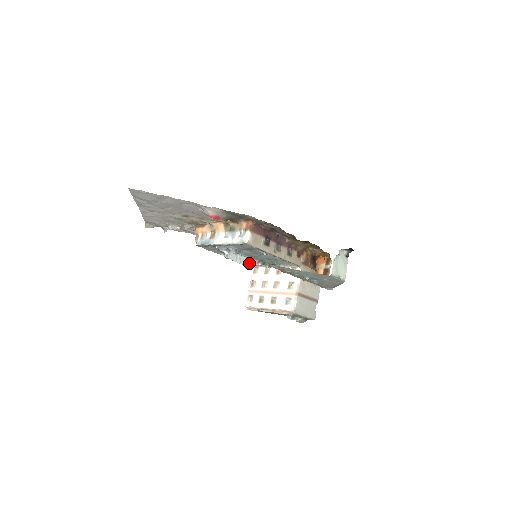
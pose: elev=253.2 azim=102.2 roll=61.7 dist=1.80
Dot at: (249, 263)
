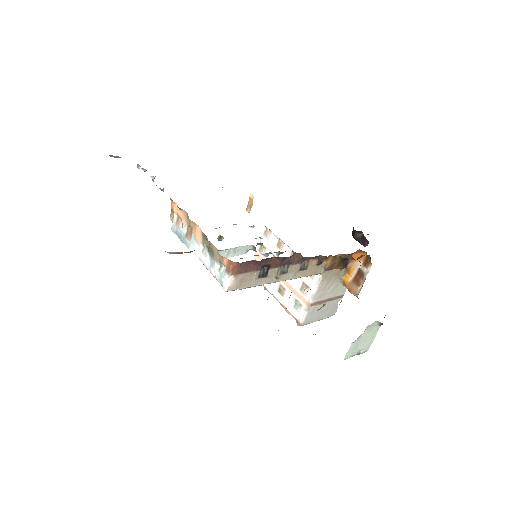
Dot at: (250, 249)
